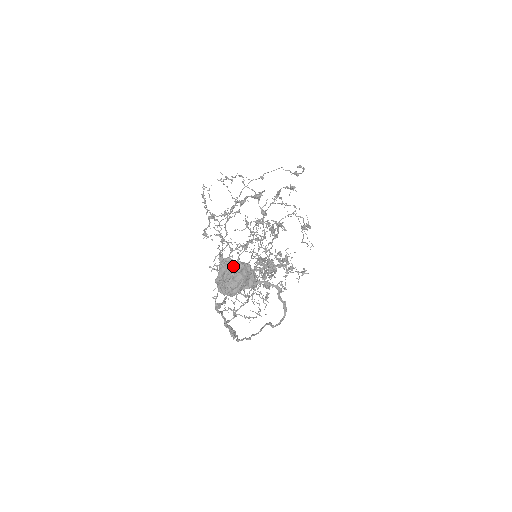
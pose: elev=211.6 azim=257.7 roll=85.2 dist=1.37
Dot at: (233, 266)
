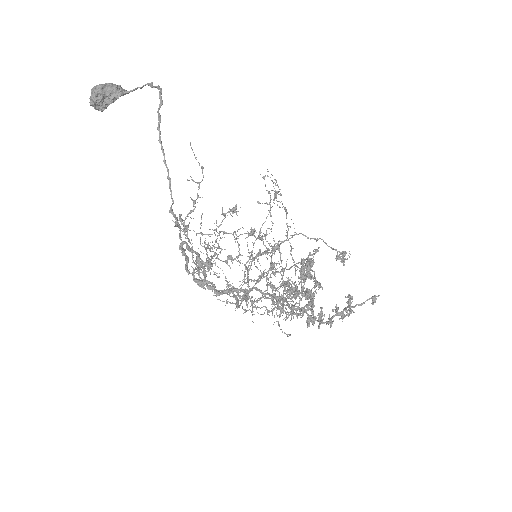
Dot at: occluded
